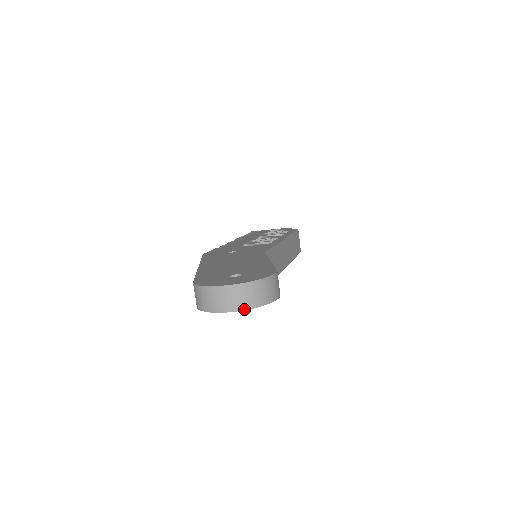
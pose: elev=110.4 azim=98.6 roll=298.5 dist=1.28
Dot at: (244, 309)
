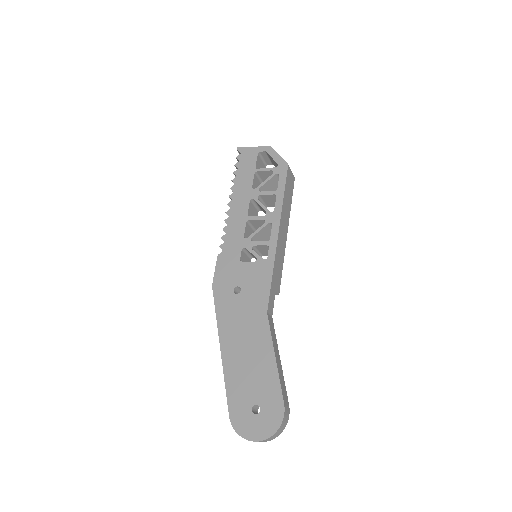
Dot at: occluded
